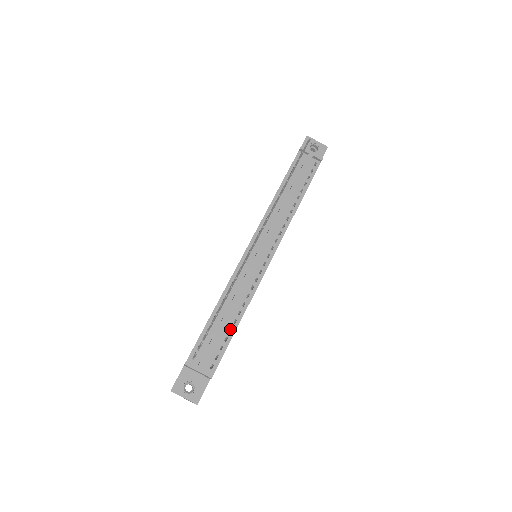
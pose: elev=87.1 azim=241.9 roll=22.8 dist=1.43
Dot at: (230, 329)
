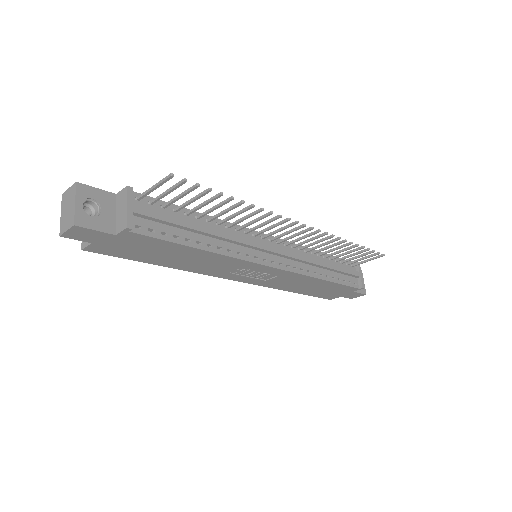
Dot at: occluded
